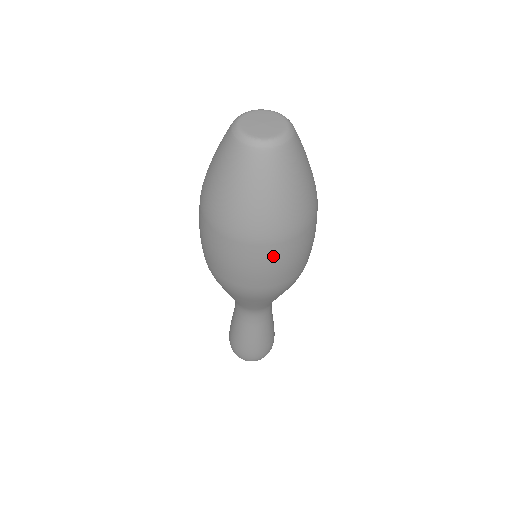
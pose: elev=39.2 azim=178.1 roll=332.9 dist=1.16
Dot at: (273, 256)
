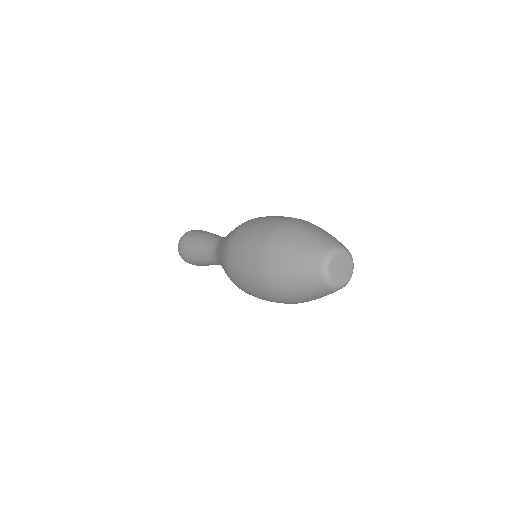
Dot at: occluded
